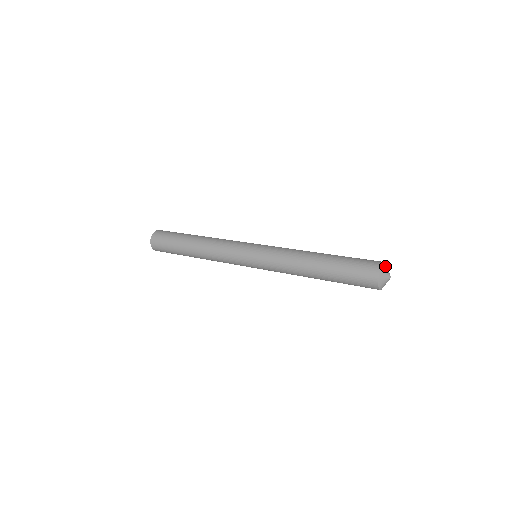
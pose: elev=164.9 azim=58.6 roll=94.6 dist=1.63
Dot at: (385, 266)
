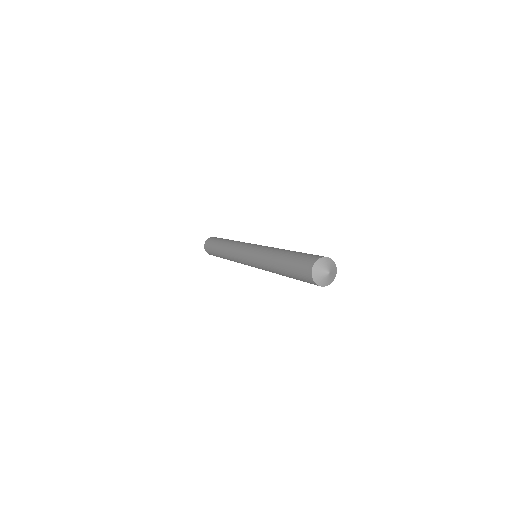
Dot at: (334, 265)
